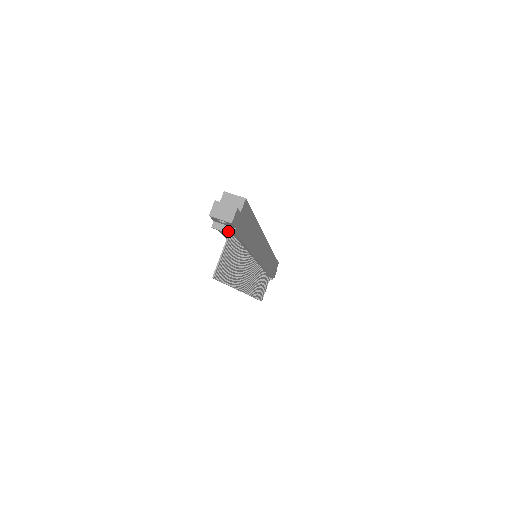
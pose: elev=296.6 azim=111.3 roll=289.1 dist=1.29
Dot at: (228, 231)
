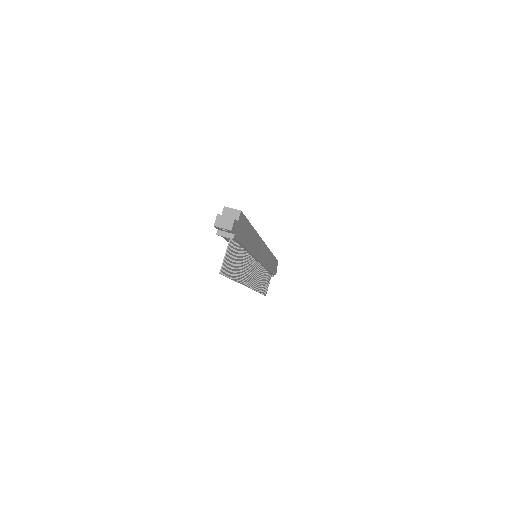
Dot at: (229, 237)
